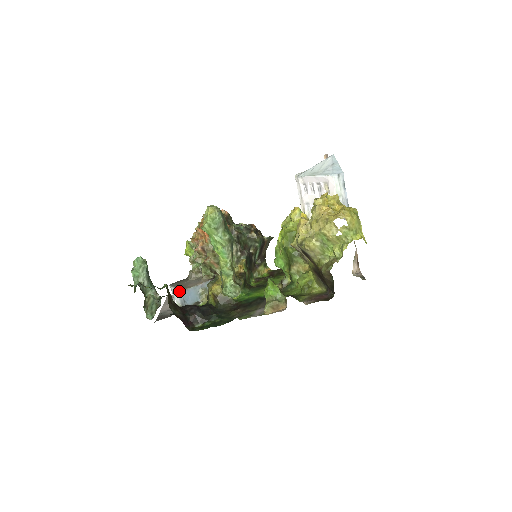
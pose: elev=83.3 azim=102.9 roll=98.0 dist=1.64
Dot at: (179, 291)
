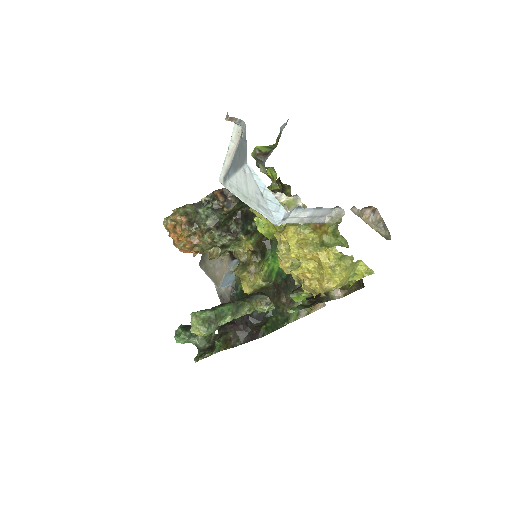
Dot at: occluded
